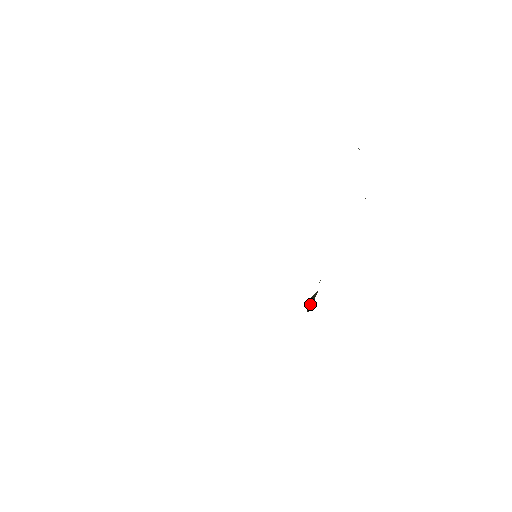
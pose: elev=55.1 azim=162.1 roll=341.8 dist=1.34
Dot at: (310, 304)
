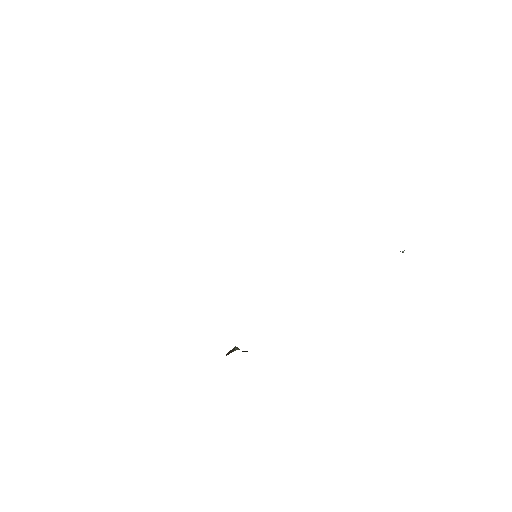
Dot at: (237, 348)
